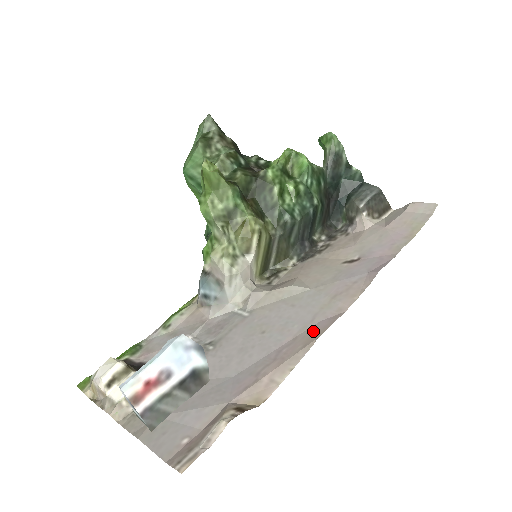
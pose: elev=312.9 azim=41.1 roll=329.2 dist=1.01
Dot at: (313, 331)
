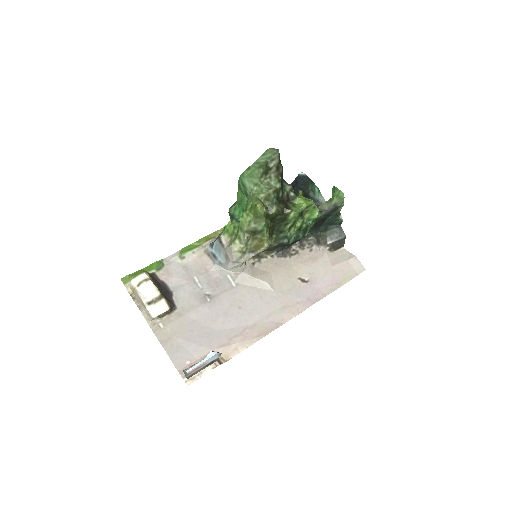
Dot at: (265, 327)
